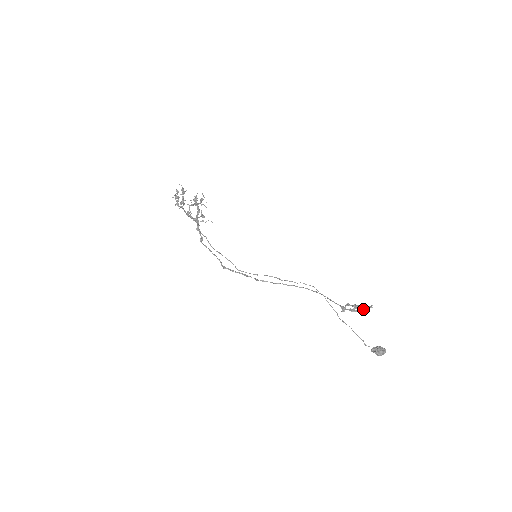
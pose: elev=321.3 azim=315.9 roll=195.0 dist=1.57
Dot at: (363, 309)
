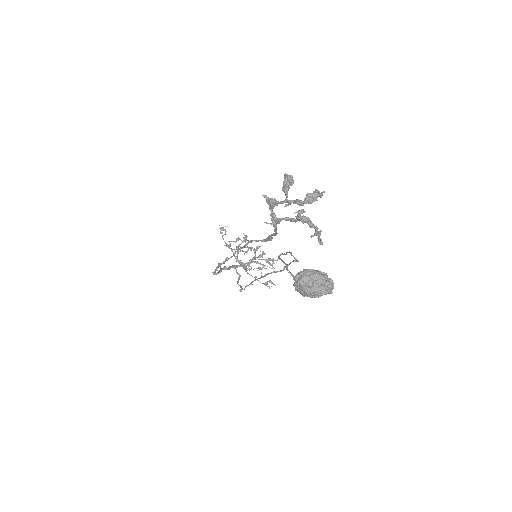
Dot at: (285, 185)
